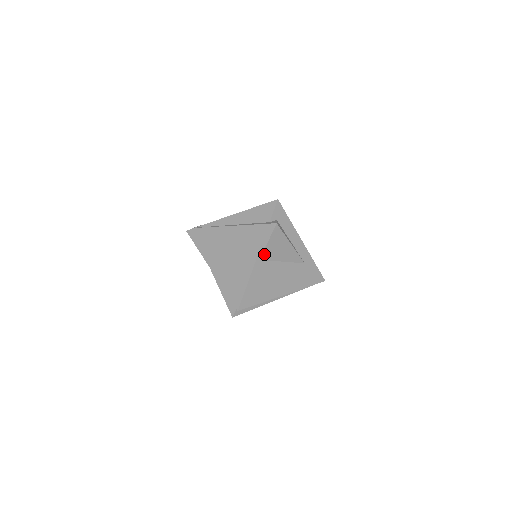
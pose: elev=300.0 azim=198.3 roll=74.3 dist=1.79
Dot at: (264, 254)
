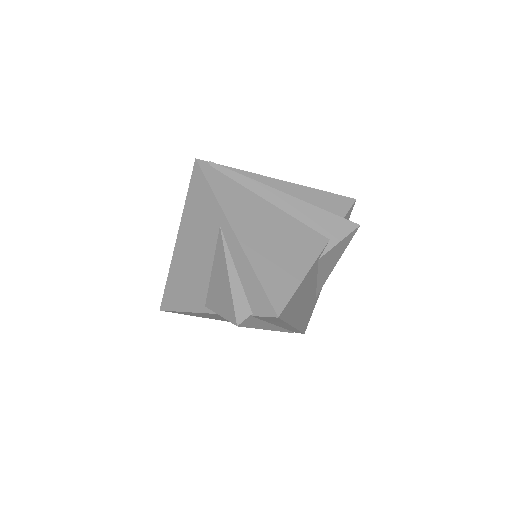
Dot at: (325, 255)
